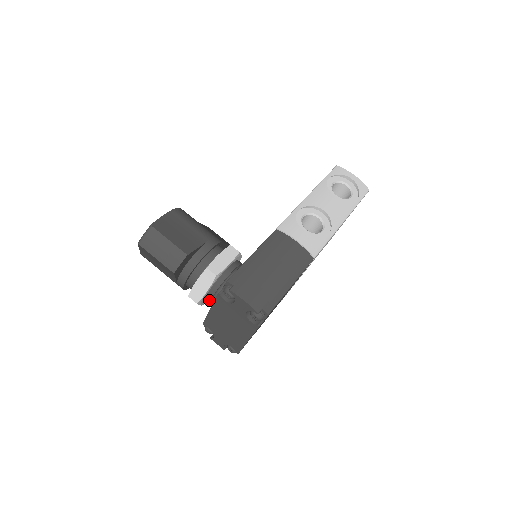
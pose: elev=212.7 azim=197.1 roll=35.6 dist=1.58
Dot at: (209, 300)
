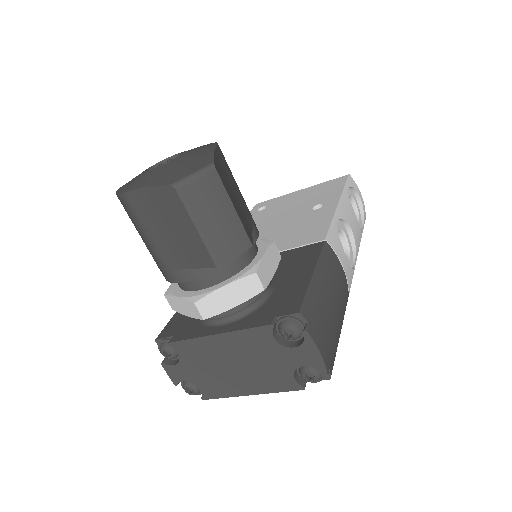
Dot at: (217, 316)
